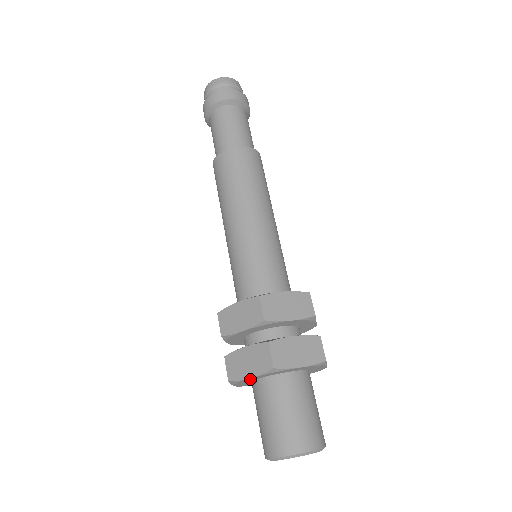
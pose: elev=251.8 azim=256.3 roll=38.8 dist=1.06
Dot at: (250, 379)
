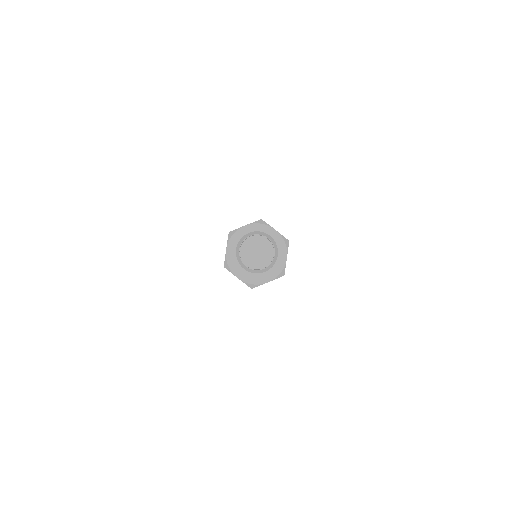
Dot at: (243, 232)
